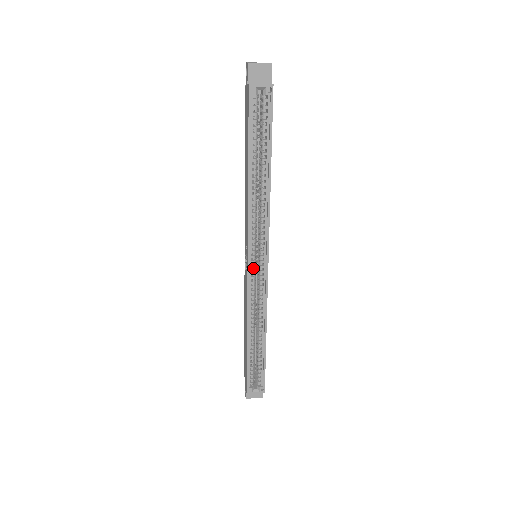
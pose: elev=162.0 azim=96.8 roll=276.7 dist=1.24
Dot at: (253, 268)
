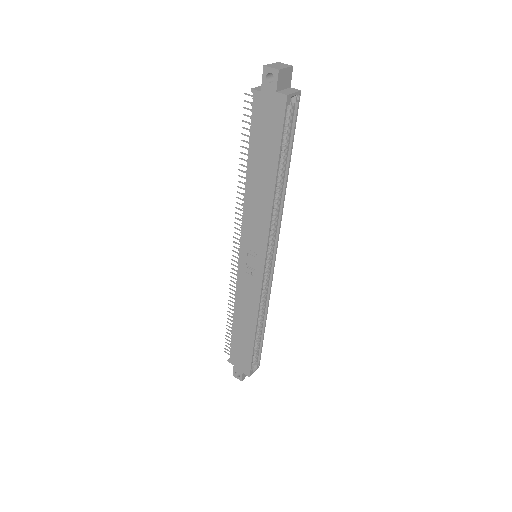
Dot at: occluded
